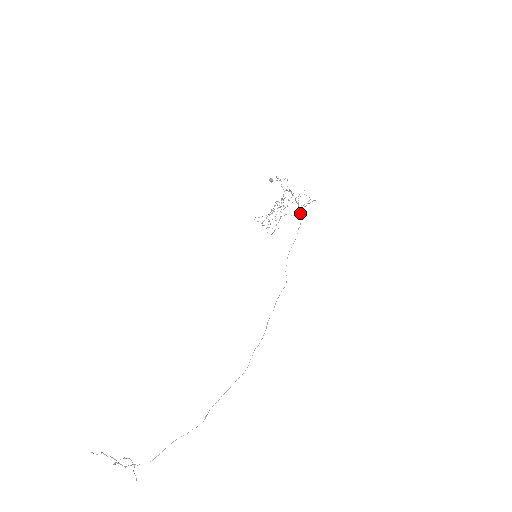
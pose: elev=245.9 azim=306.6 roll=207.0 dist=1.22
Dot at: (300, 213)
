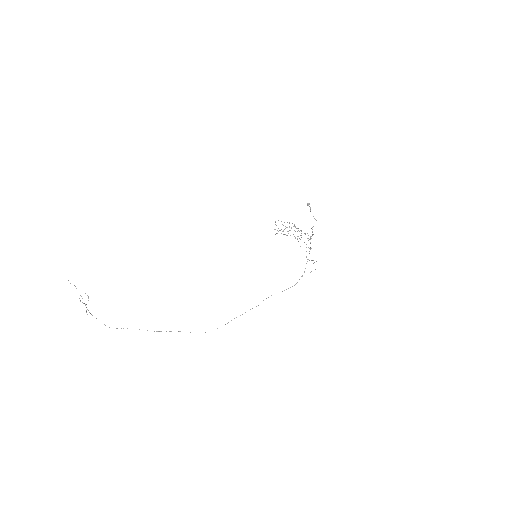
Dot at: (302, 276)
